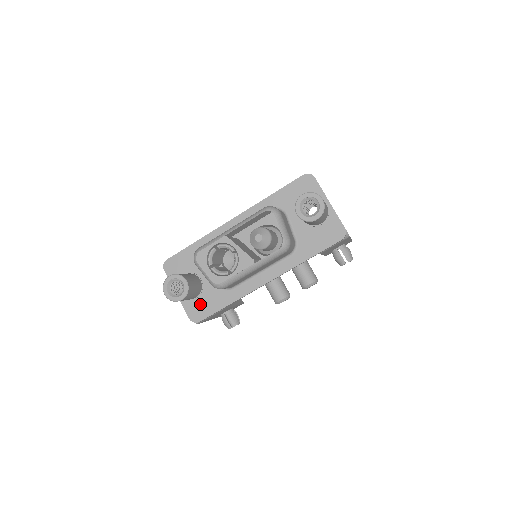
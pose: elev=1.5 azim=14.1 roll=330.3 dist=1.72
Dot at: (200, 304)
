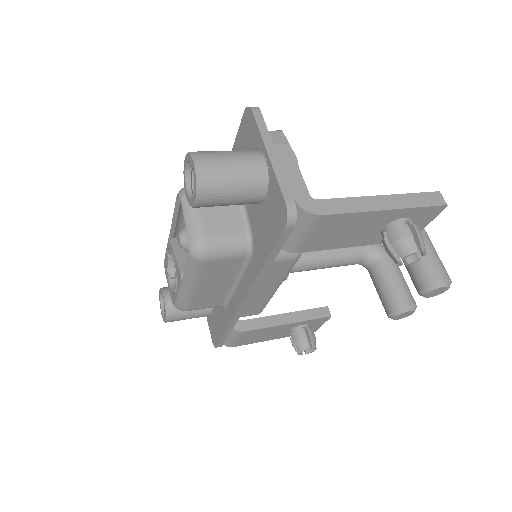
Dot at: (214, 323)
